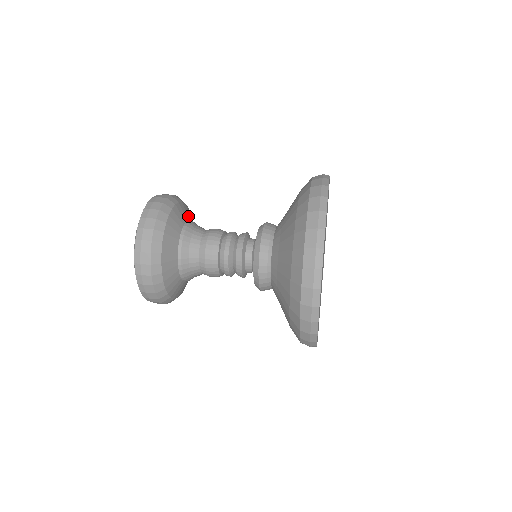
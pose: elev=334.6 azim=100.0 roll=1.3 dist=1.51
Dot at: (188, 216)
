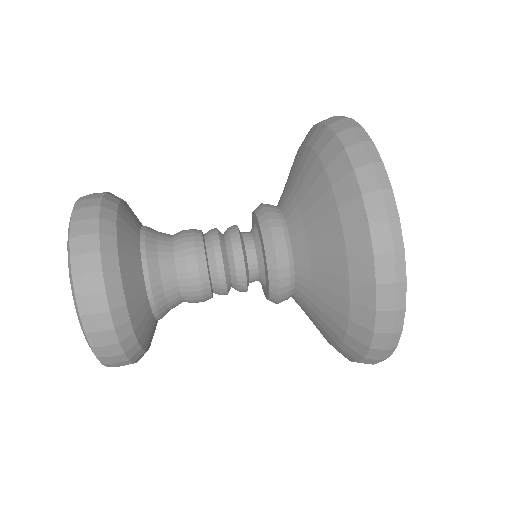
Dot at: (138, 220)
